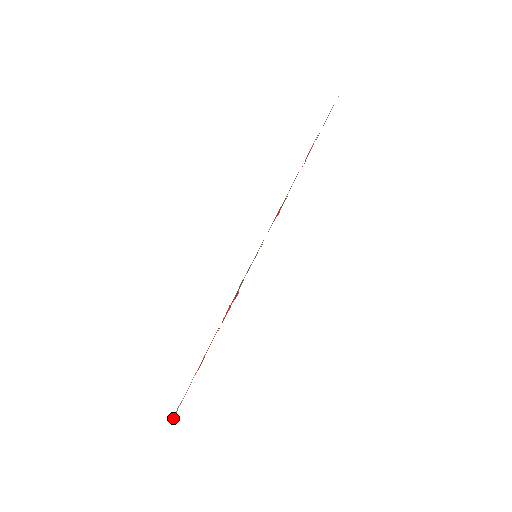
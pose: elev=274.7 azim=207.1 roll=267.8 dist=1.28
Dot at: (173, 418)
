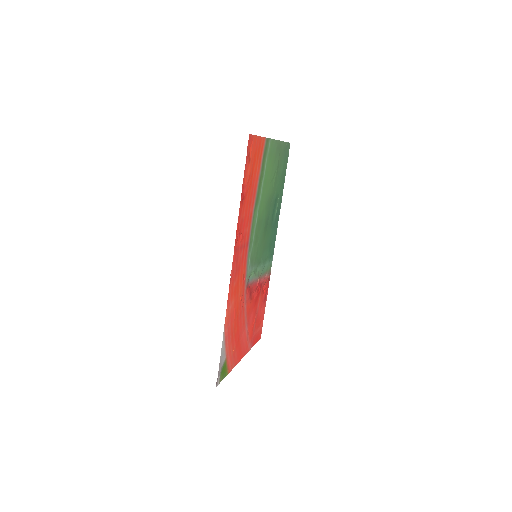
Dot at: (216, 386)
